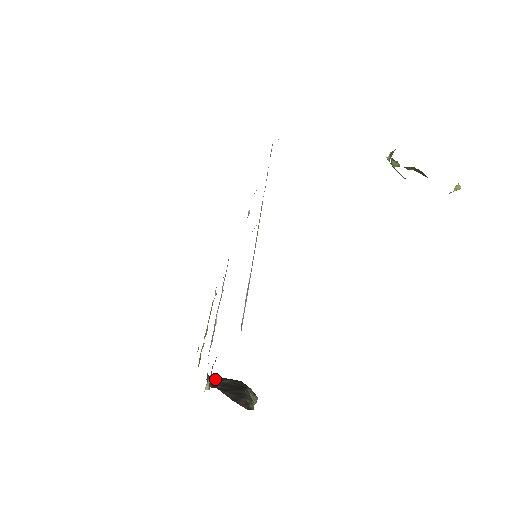
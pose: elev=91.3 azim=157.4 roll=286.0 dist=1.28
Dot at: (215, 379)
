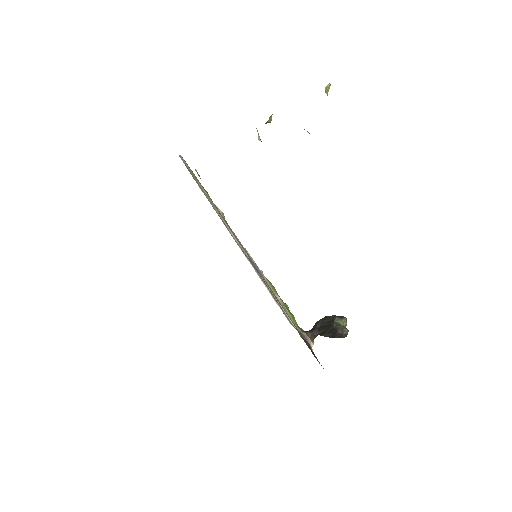
Dot at: (312, 330)
